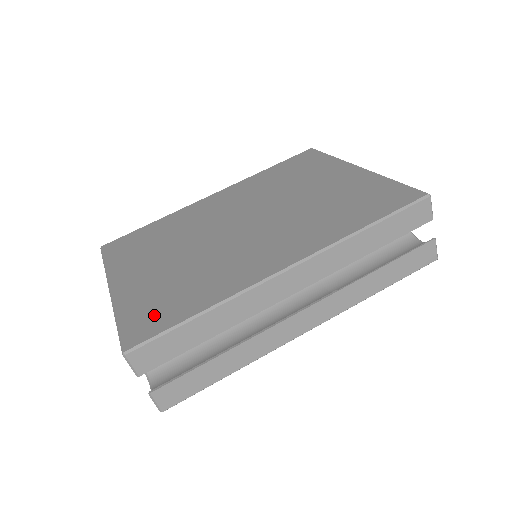
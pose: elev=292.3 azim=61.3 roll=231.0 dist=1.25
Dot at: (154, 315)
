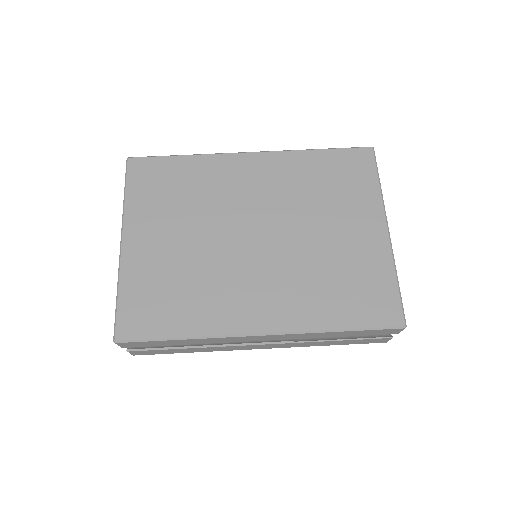
Dot at: (147, 313)
